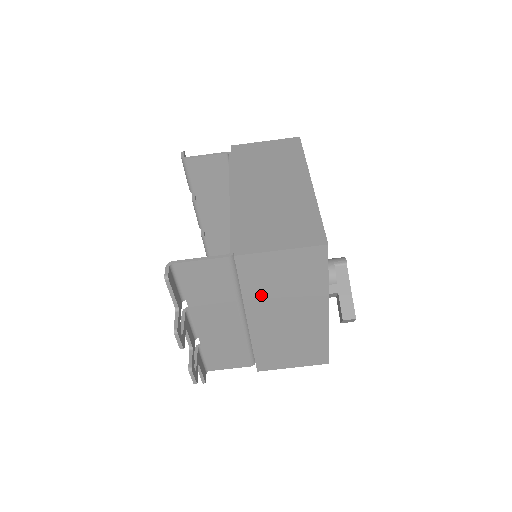
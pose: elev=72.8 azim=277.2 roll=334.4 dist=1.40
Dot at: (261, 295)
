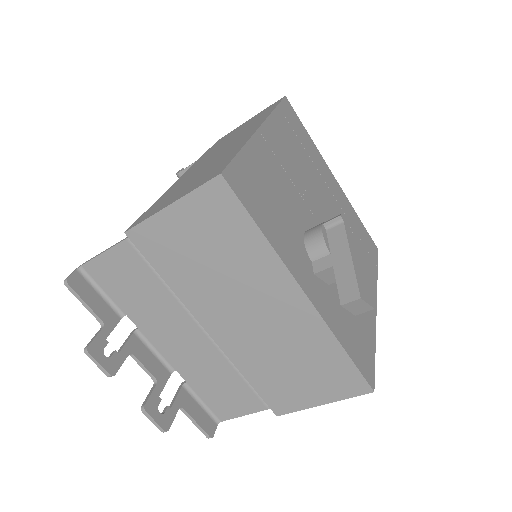
Dot at: (195, 286)
